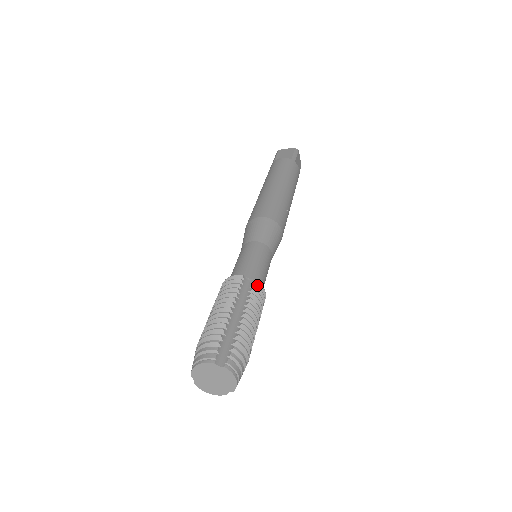
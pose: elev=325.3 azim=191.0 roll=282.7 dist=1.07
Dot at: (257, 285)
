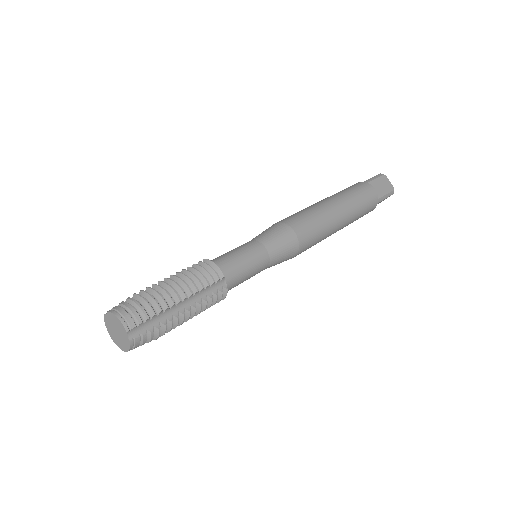
Dot at: (224, 292)
